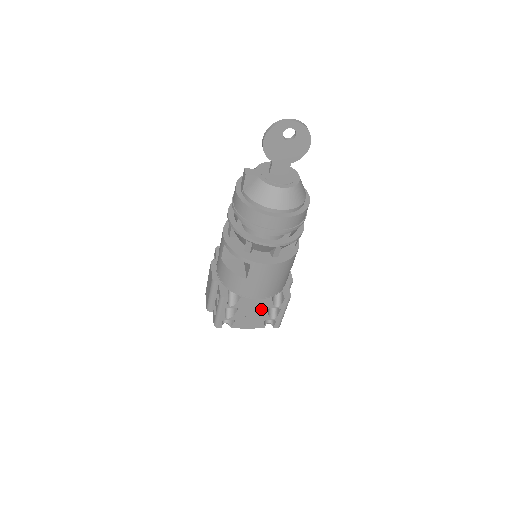
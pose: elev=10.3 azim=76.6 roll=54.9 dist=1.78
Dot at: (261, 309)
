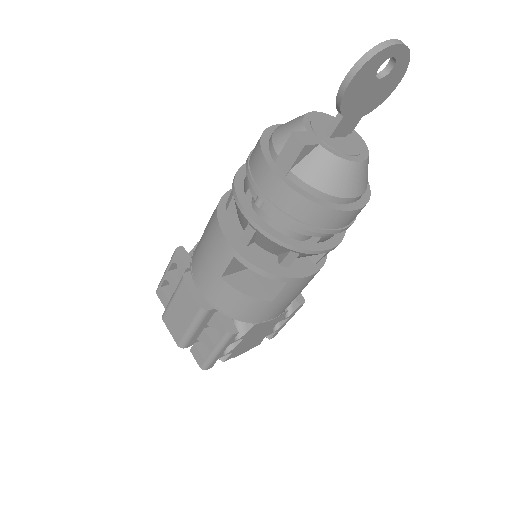
Dot at: (268, 327)
